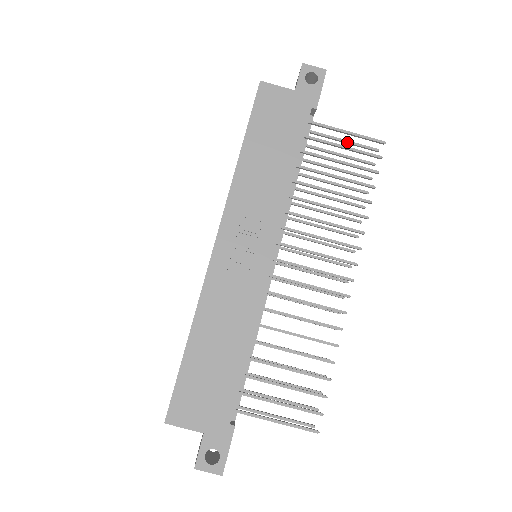
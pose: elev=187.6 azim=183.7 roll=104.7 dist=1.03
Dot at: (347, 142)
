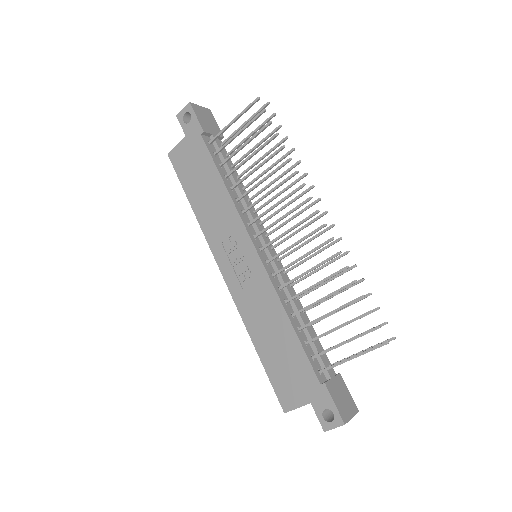
Dot at: (247, 122)
